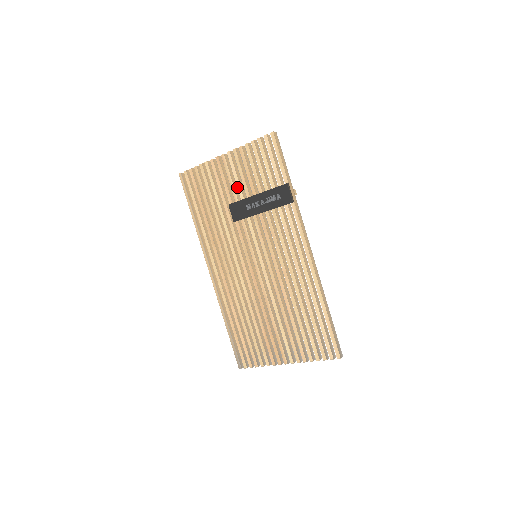
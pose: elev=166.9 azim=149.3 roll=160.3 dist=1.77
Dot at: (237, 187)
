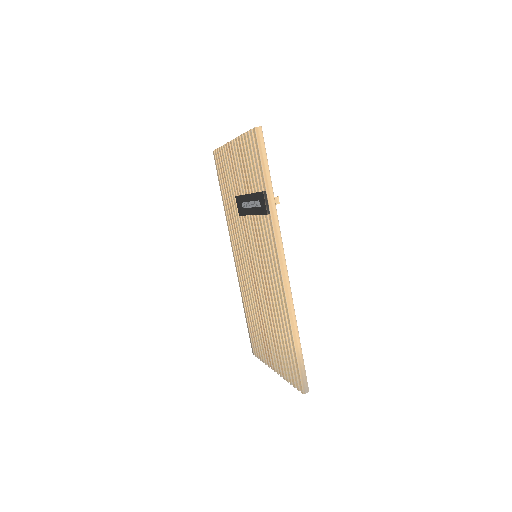
Dot at: (240, 180)
